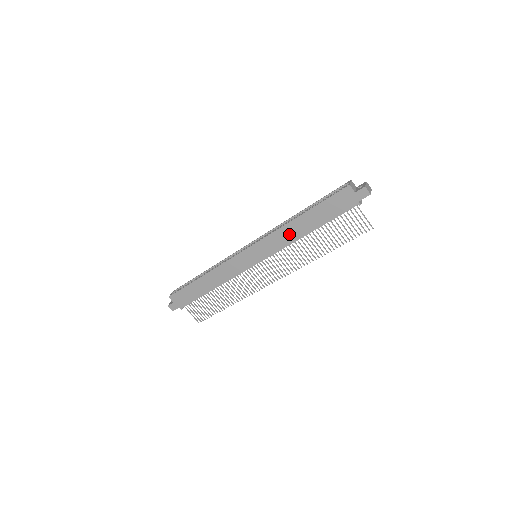
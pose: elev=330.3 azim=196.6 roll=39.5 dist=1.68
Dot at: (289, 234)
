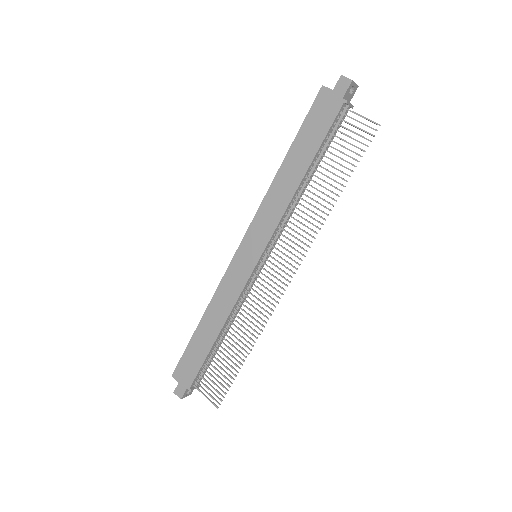
Dot at: (280, 195)
